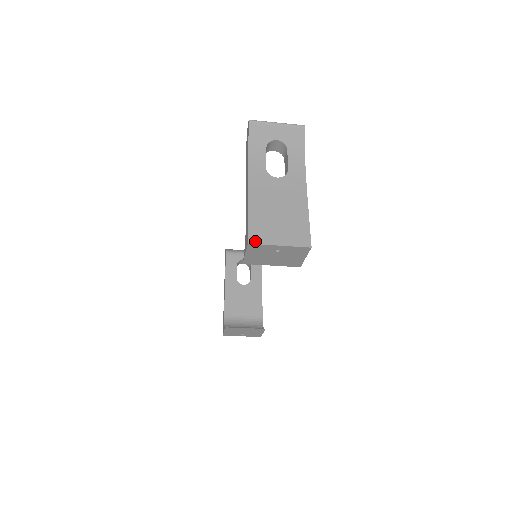
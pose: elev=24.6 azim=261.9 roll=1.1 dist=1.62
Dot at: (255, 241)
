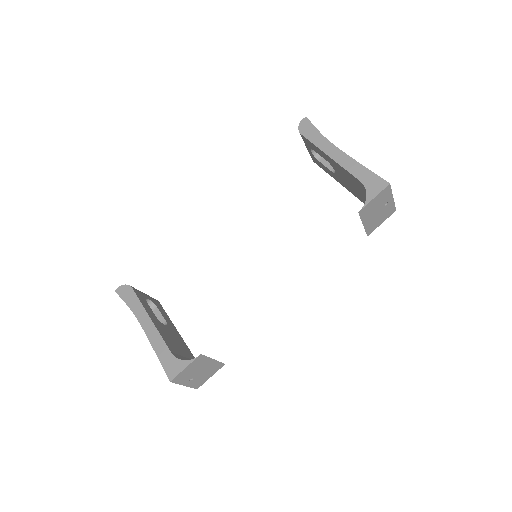
Dot at: (389, 185)
